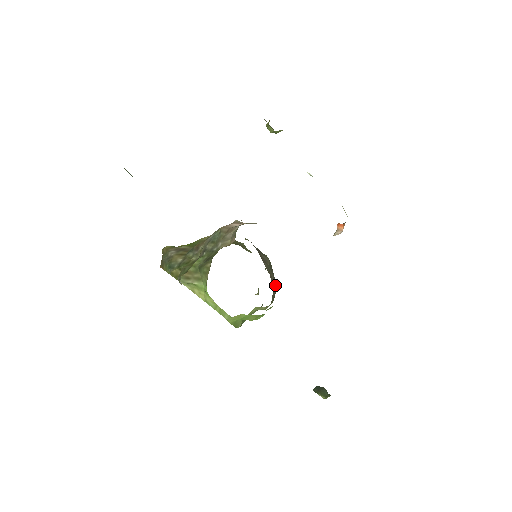
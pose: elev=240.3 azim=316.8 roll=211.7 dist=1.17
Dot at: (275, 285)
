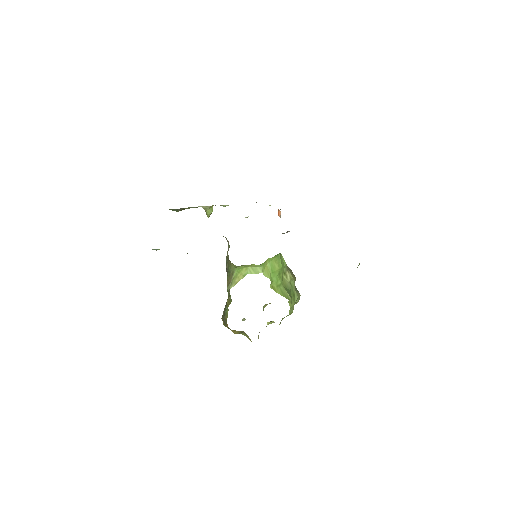
Dot at: occluded
